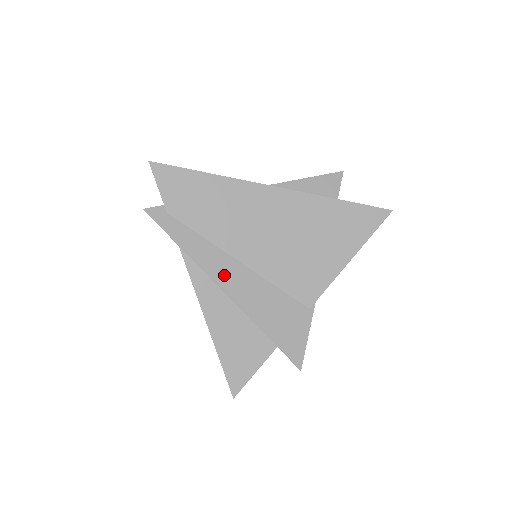
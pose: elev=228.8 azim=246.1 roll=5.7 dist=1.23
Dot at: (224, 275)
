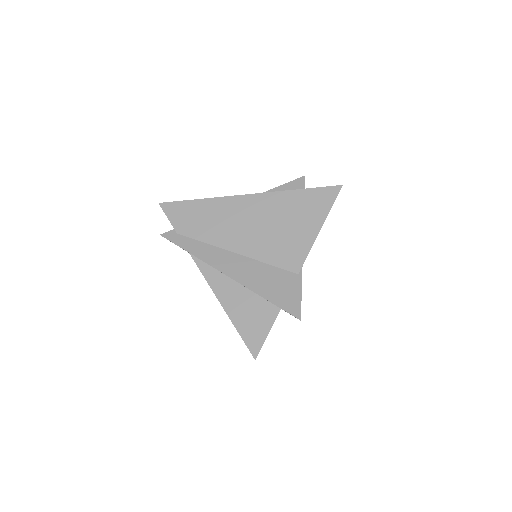
Dot at: (226, 265)
